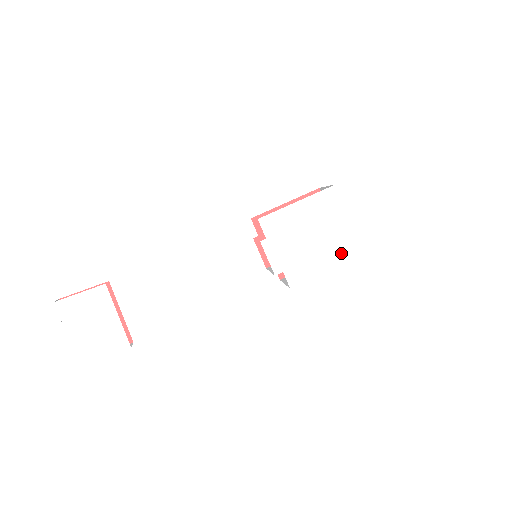
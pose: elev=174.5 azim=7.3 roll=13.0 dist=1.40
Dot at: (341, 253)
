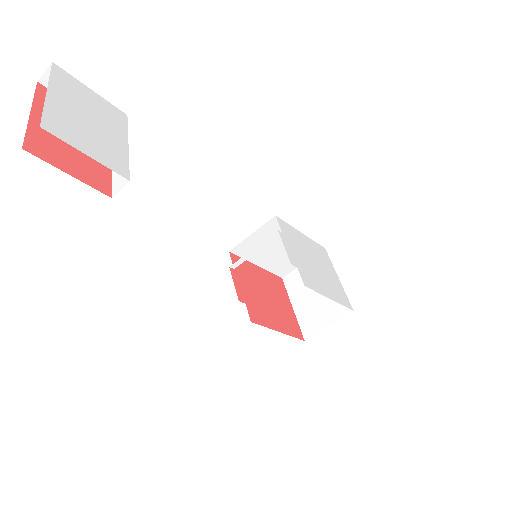
Dot at: (338, 295)
